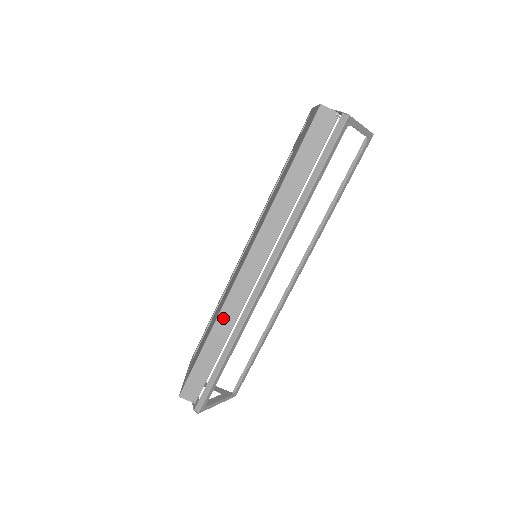
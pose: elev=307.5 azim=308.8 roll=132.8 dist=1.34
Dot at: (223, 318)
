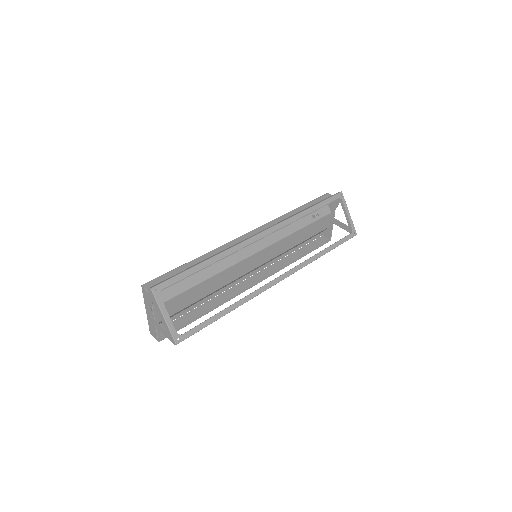
Dot at: (216, 252)
